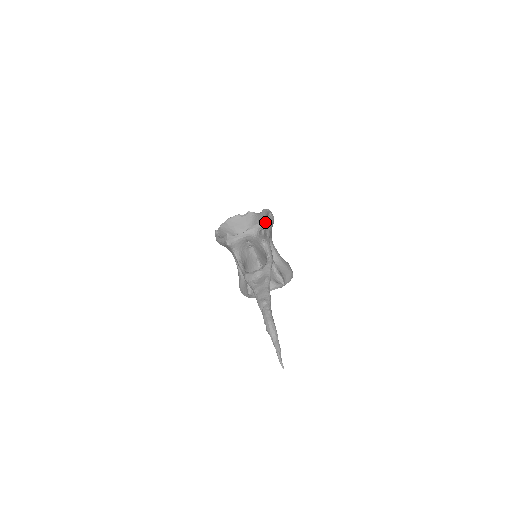
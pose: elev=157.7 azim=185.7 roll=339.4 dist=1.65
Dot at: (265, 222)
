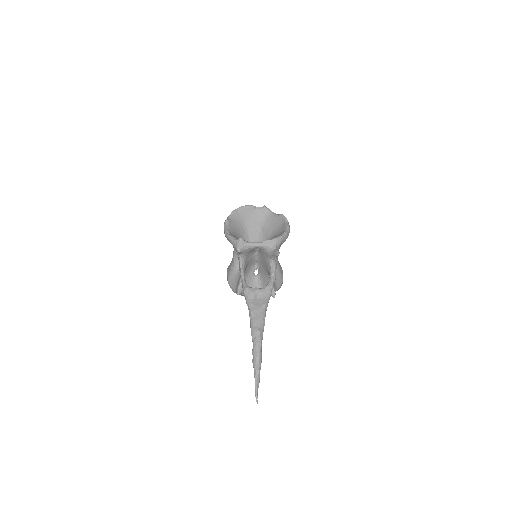
Dot at: (282, 239)
